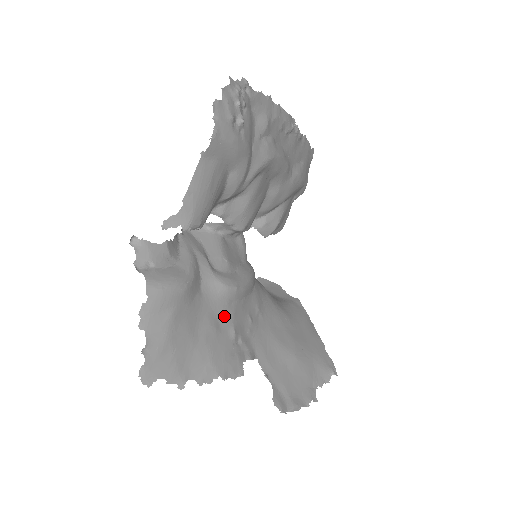
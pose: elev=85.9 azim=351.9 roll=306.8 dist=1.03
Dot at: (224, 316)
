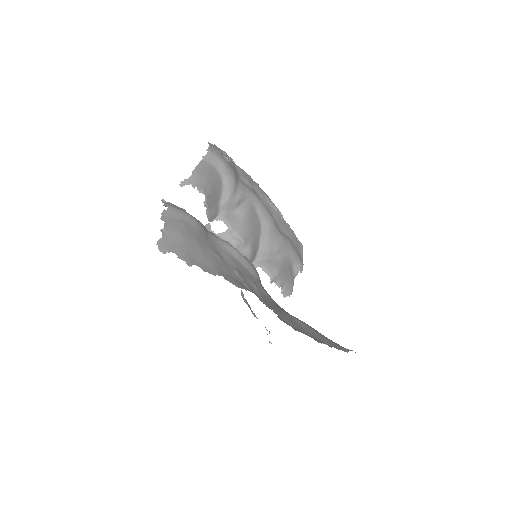
Dot at: (228, 259)
